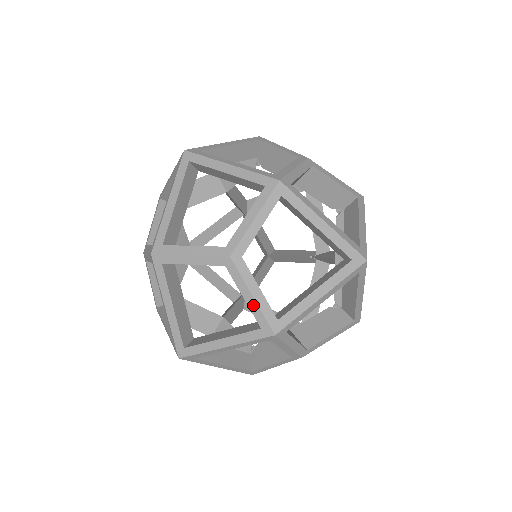
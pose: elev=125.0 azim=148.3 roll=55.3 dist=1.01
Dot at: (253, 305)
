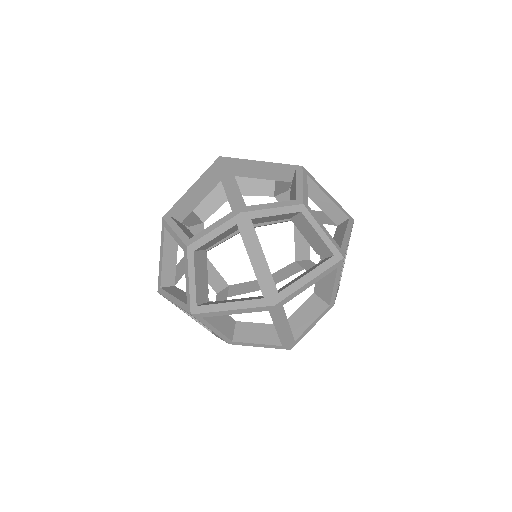
Dot at: (265, 347)
